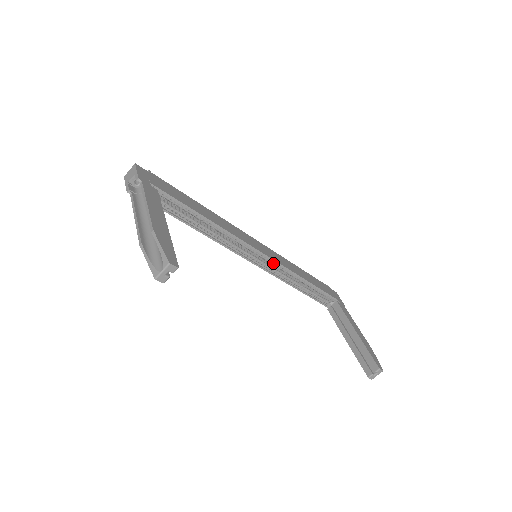
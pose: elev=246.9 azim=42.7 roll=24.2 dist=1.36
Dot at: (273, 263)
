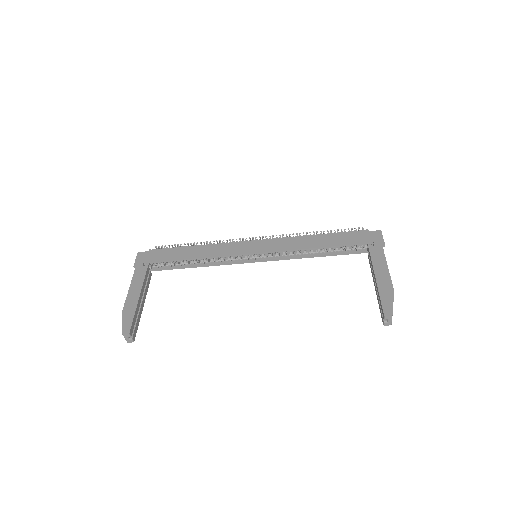
Dot at: (274, 253)
